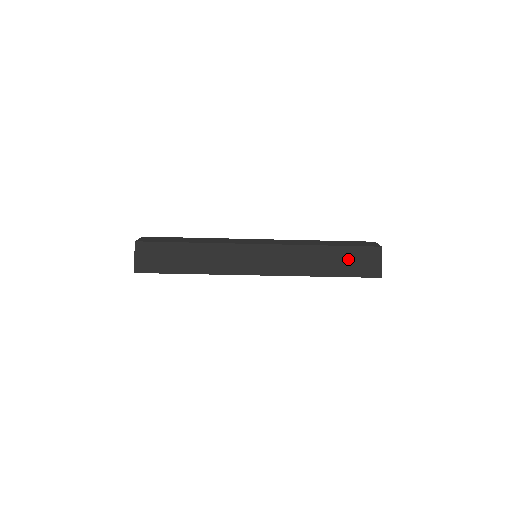
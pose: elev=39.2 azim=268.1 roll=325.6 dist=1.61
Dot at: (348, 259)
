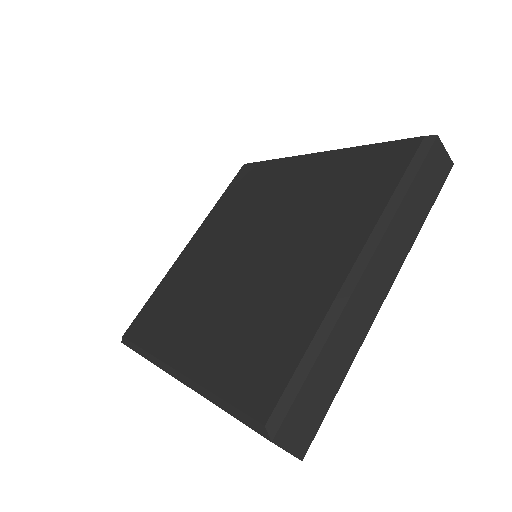
Dot at: occluded
